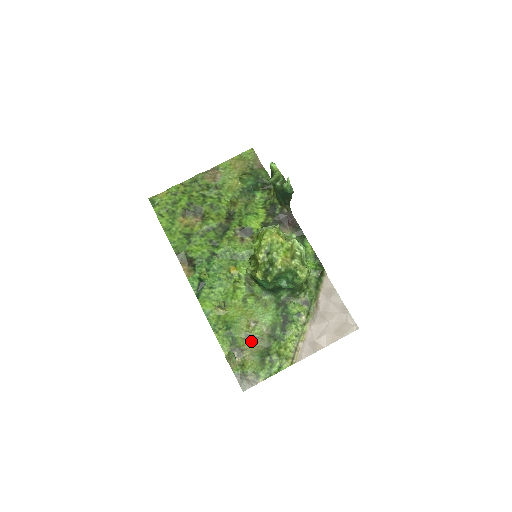
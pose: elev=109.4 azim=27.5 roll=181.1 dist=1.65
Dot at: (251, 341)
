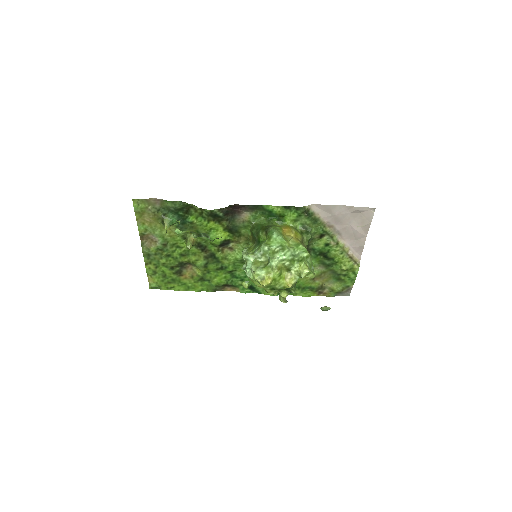
Dot at: (319, 278)
